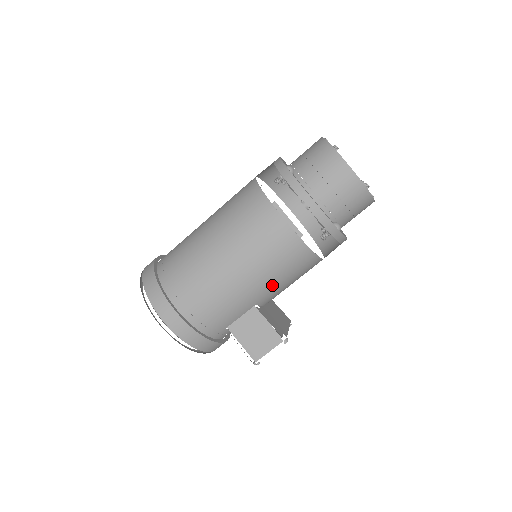
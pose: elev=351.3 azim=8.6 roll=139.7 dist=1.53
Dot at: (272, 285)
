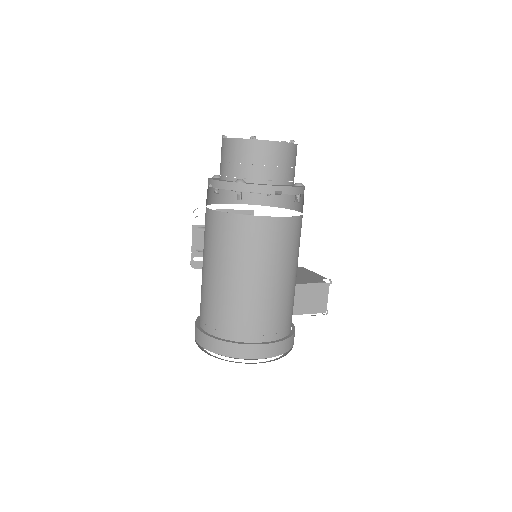
Dot at: (297, 261)
